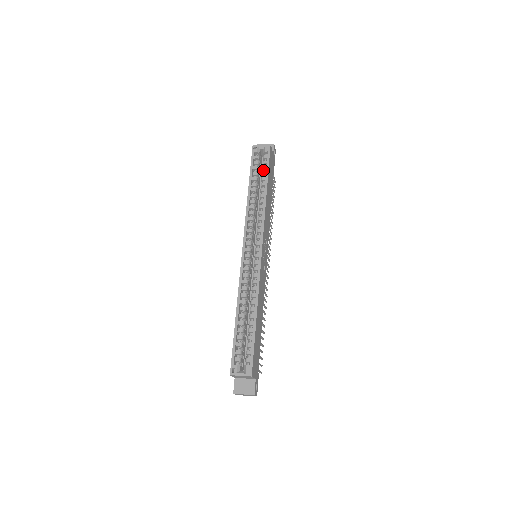
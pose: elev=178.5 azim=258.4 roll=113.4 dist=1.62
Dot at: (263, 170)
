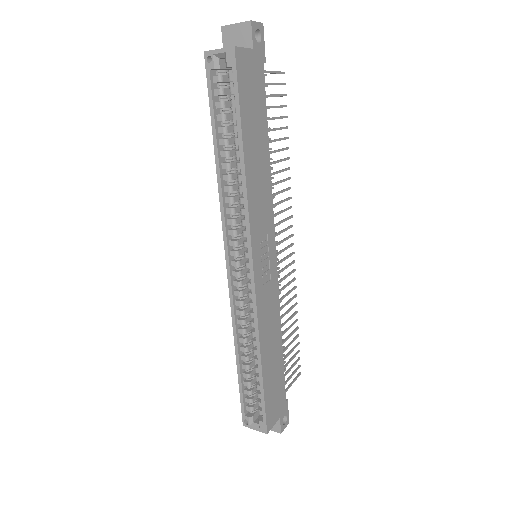
Dot at: (234, 106)
